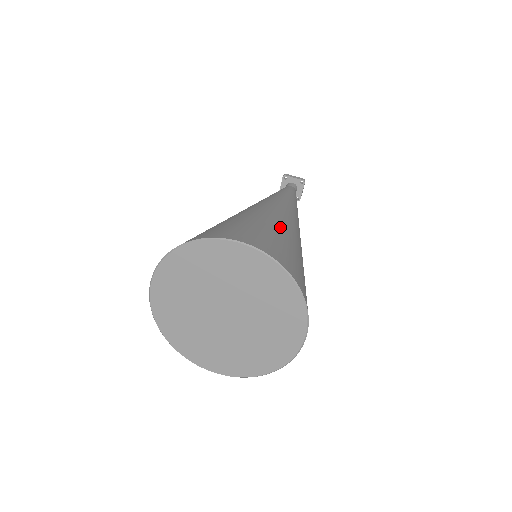
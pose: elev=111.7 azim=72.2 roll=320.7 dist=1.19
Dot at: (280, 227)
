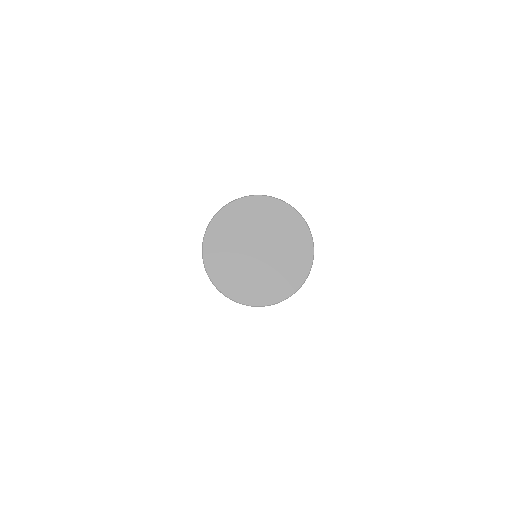
Dot at: occluded
